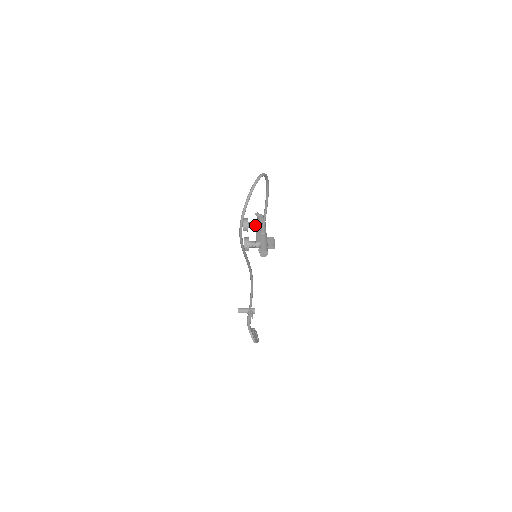
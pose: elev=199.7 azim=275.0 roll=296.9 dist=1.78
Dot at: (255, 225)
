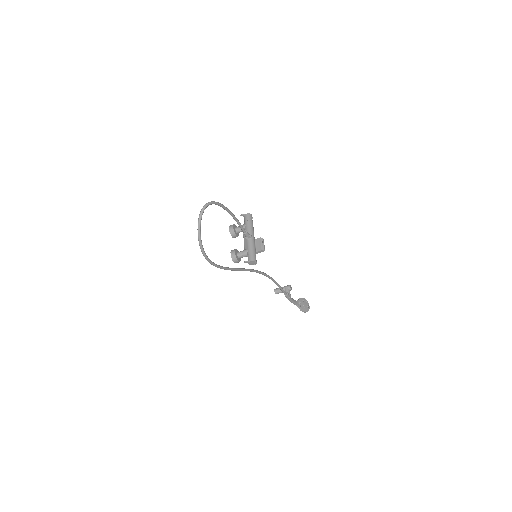
Dot at: occluded
